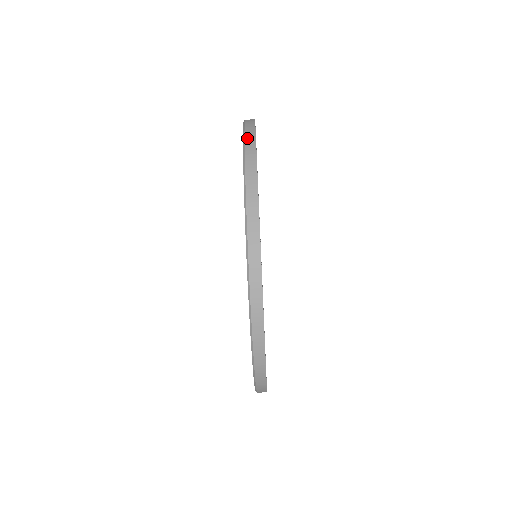
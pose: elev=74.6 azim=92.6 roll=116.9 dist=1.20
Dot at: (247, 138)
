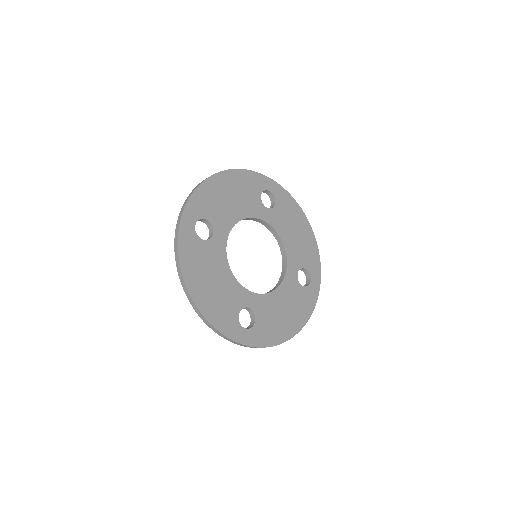
Dot at: occluded
